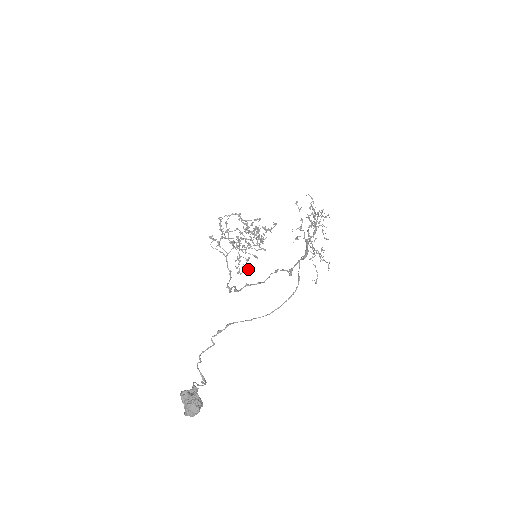
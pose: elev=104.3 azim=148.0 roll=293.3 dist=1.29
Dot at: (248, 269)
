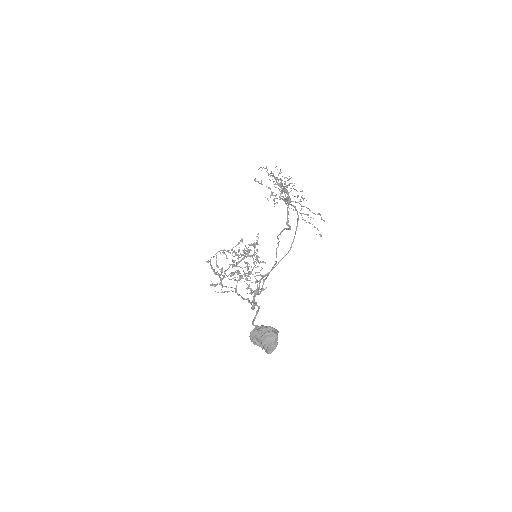
Dot at: (262, 290)
